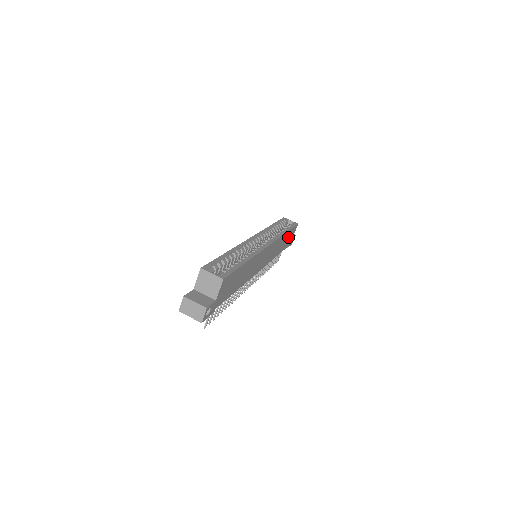
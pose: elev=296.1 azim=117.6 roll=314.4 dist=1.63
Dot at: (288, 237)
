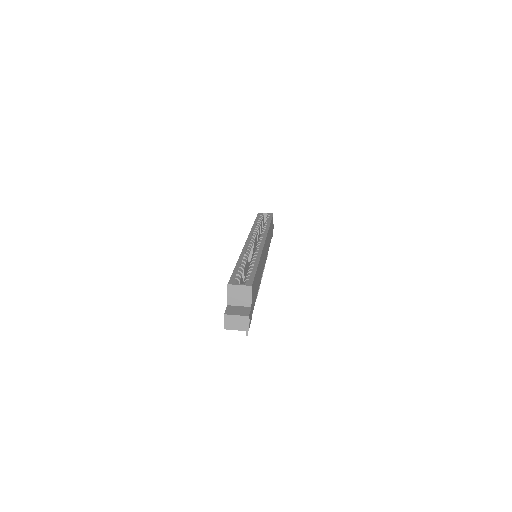
Dot at: occluded
